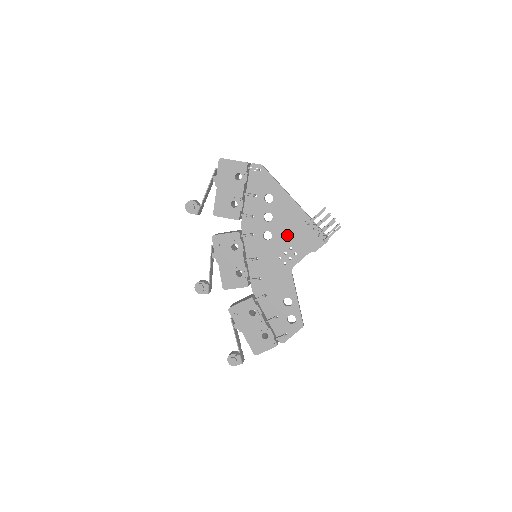
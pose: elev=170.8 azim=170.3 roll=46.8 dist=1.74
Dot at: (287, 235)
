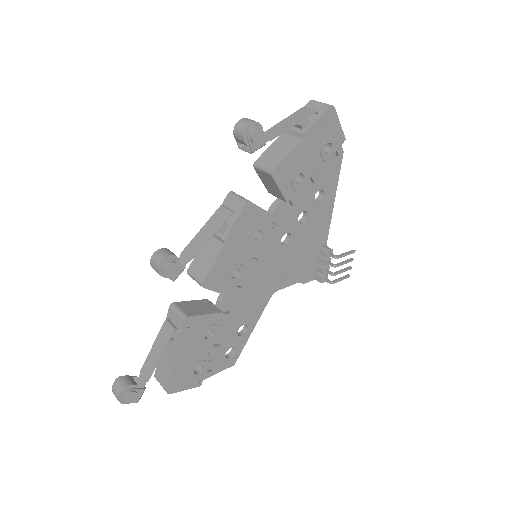
Dot at: (300, 251)
